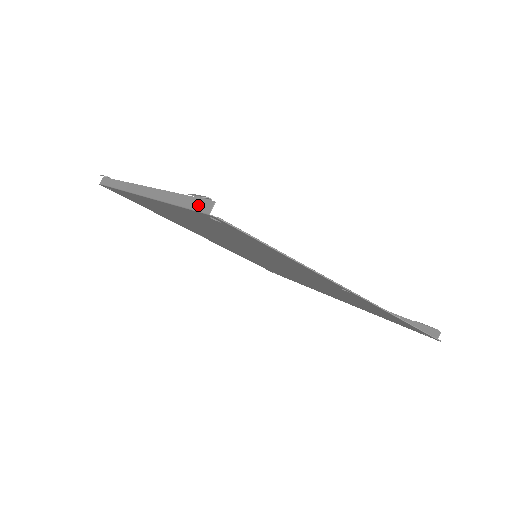
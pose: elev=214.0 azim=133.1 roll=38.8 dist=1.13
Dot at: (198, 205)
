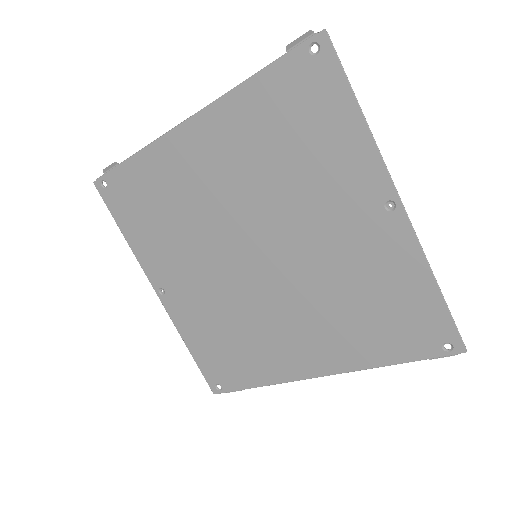
Dot at: (297, 46)
